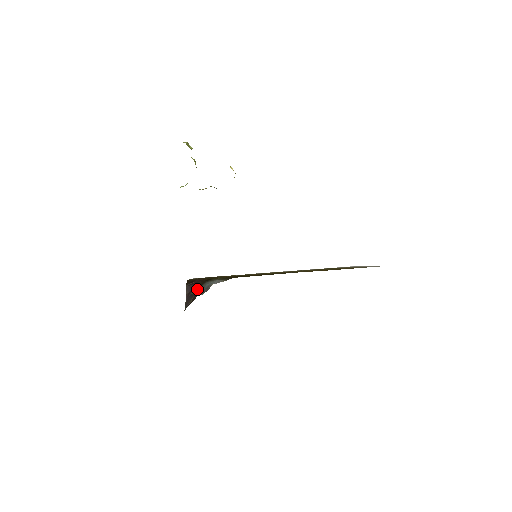
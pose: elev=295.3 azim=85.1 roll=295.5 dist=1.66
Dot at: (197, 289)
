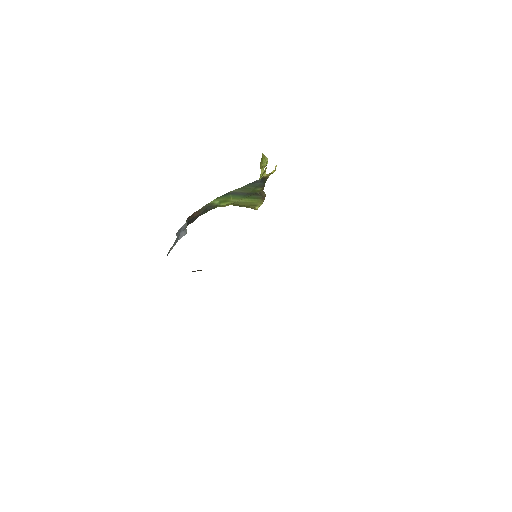
Dot at: occluded
